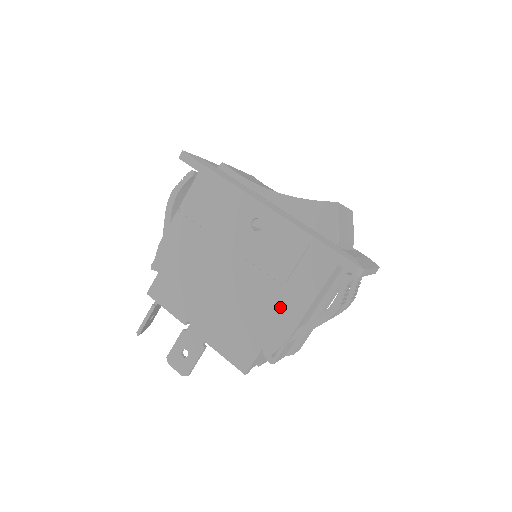
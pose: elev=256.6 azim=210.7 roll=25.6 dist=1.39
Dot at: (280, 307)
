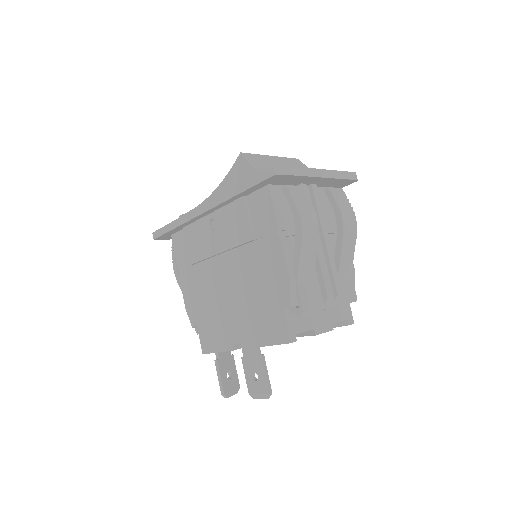
Dot at: (266, 261)
